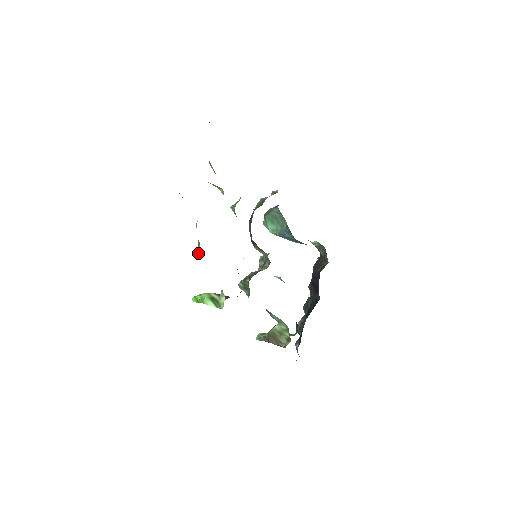
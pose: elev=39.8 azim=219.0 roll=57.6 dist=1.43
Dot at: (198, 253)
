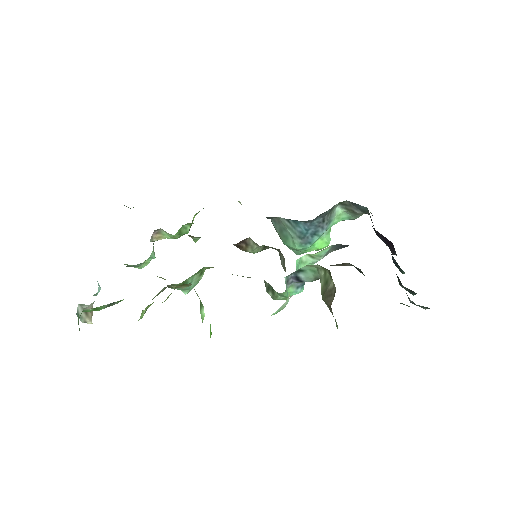
Dot at: (167, 286)
